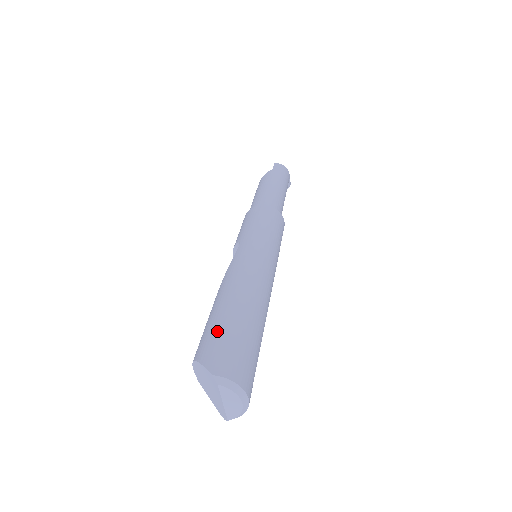
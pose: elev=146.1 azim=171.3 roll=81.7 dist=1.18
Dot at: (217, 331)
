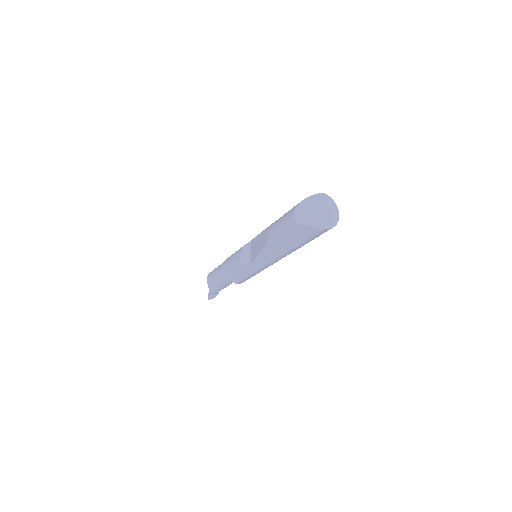
Dot at: occluded
